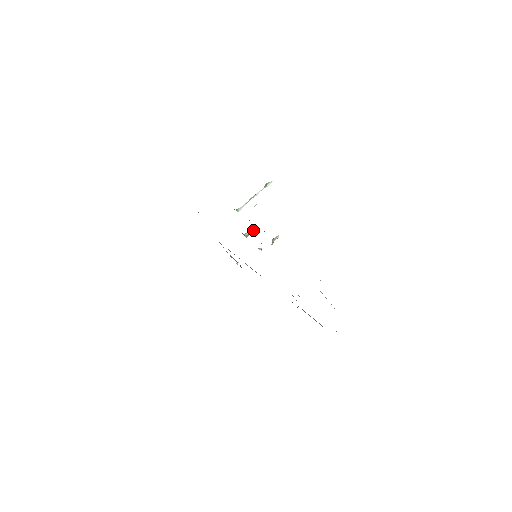
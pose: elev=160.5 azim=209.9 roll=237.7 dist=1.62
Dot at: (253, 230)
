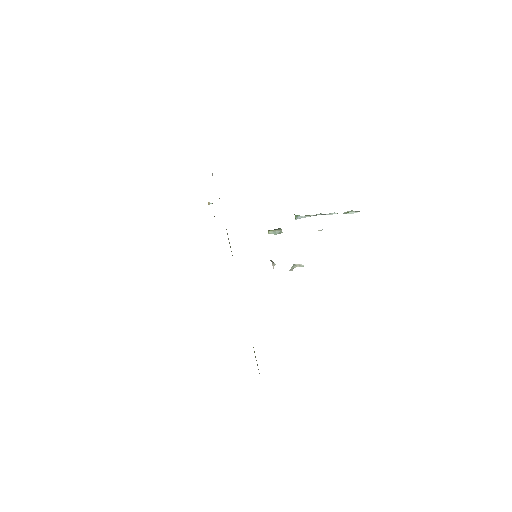
Dot at: (281, 232)
